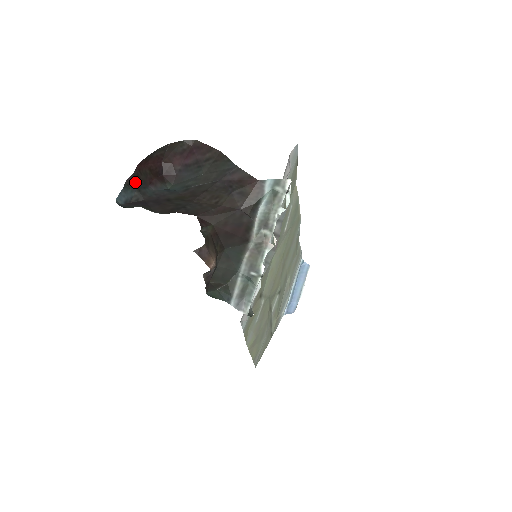
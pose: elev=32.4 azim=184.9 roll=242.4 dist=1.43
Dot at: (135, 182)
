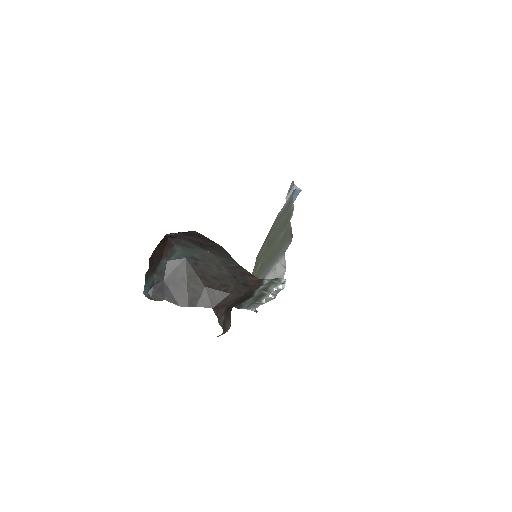
Dot at: (152, 270)
